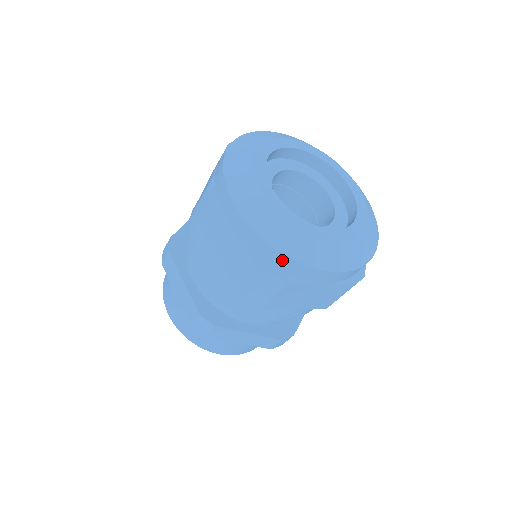
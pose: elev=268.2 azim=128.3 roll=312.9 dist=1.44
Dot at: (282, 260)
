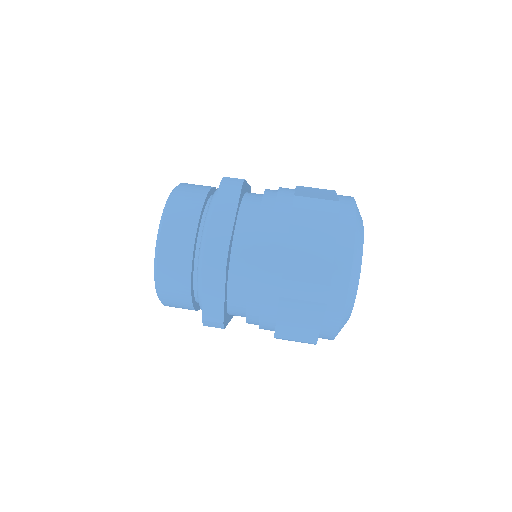
Dot at: (341, 289)
